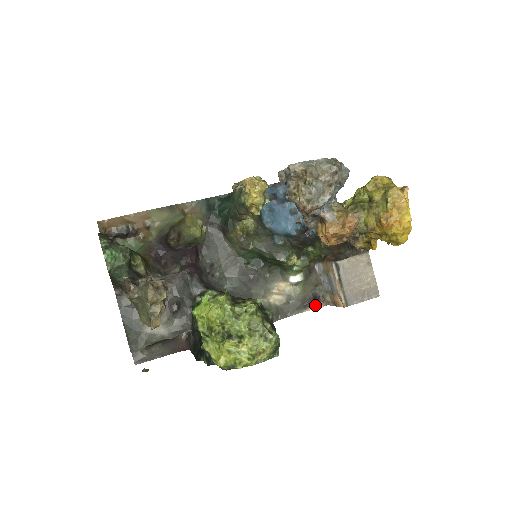
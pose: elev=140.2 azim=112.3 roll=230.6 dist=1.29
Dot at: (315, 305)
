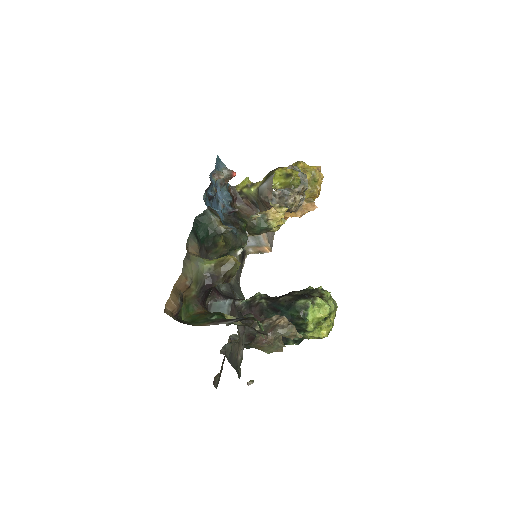
Dot at: (244, 260)
